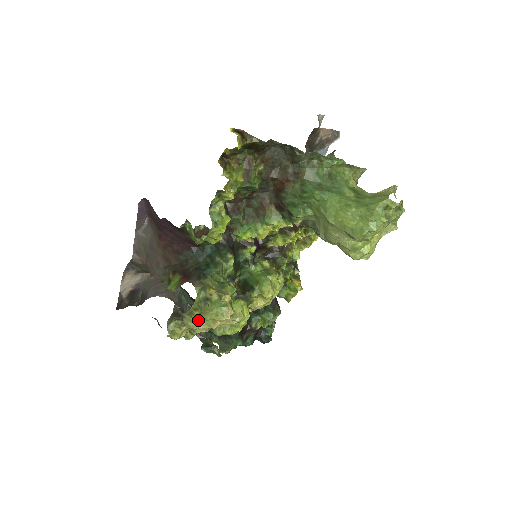
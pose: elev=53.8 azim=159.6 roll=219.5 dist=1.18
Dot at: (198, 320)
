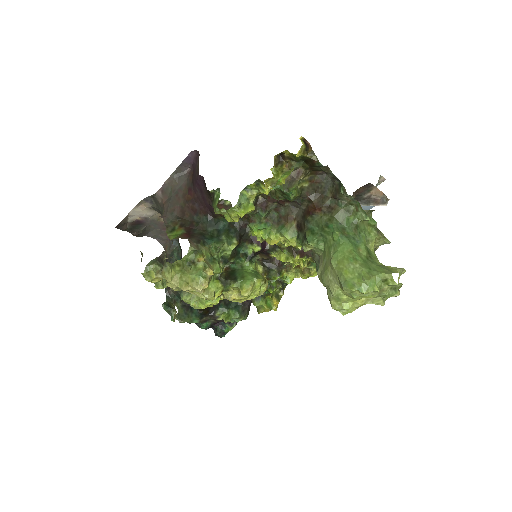
Dot at: (175, 275)
